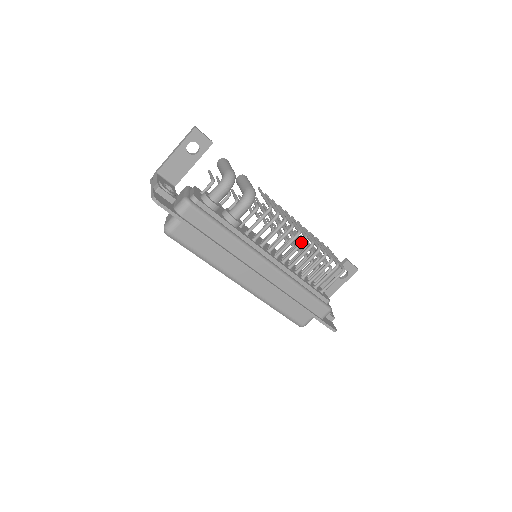
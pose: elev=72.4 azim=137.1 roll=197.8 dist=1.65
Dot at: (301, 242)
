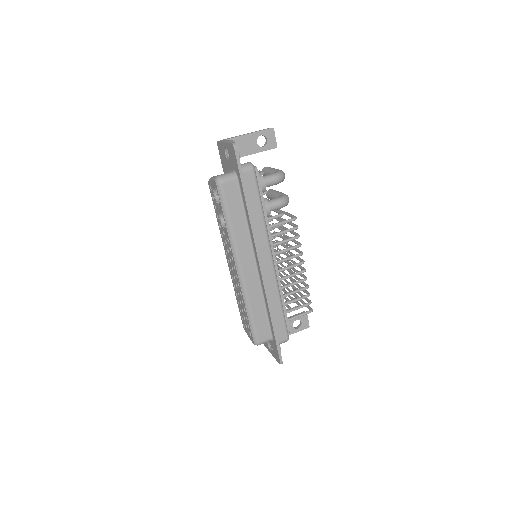
Dot at: (299, 262)
